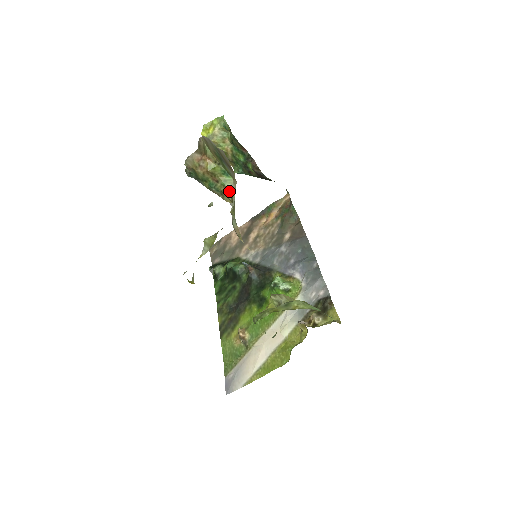
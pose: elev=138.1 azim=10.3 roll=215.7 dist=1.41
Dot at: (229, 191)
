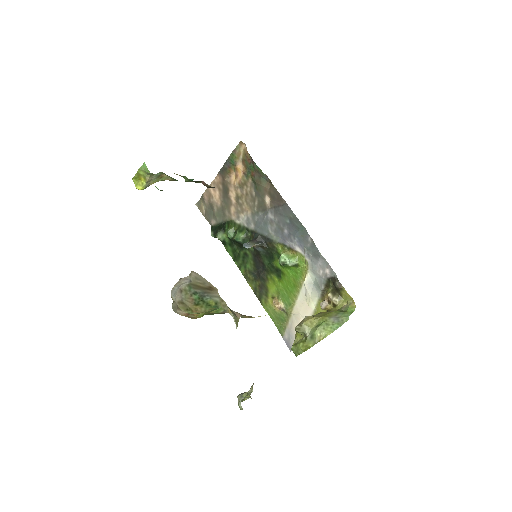
Dot at: (224, 313)
